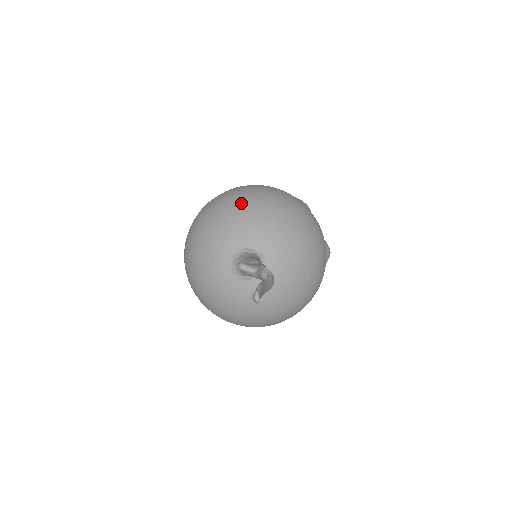
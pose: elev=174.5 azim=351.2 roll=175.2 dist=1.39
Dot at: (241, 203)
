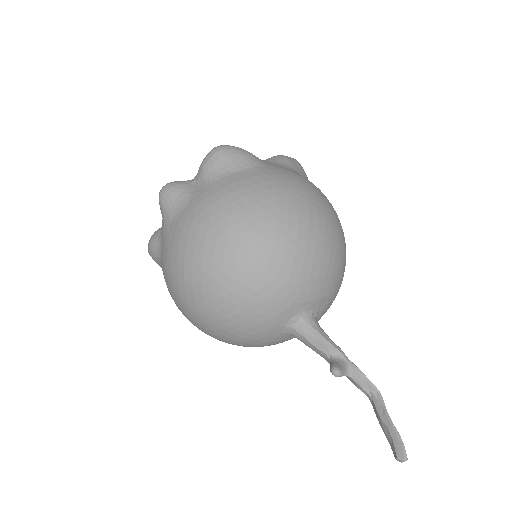
Dot at: (304, 248)
